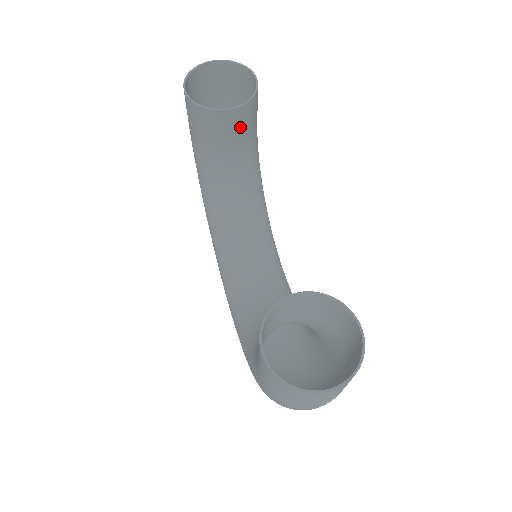
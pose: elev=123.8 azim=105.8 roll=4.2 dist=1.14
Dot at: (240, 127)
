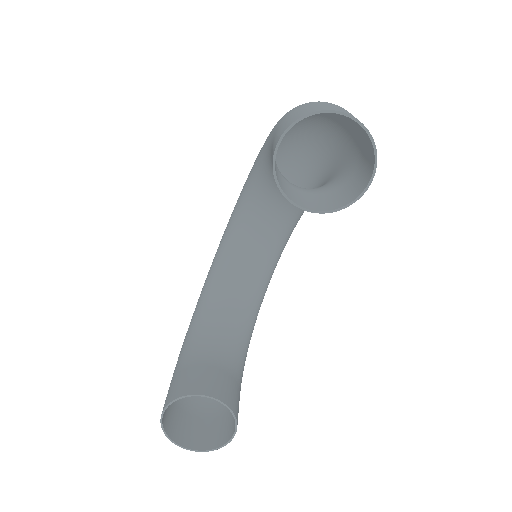
Dot at: (313, 201)
